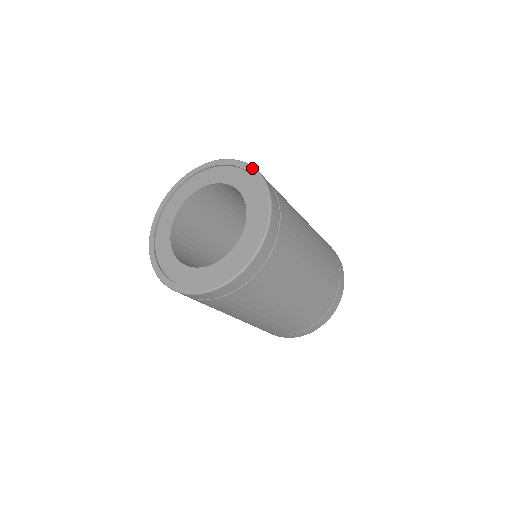
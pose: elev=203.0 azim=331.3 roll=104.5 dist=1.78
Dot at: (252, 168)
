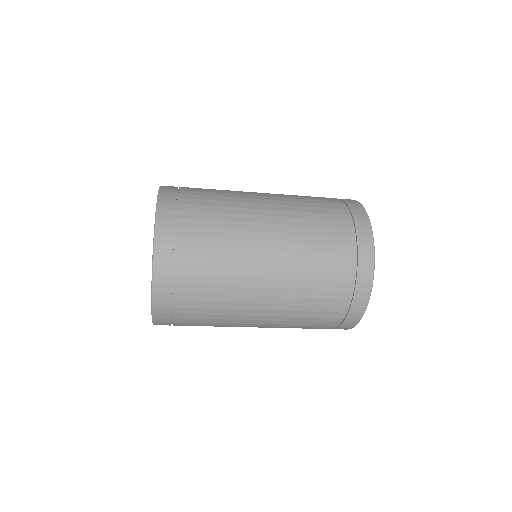
Dot at: occluded
